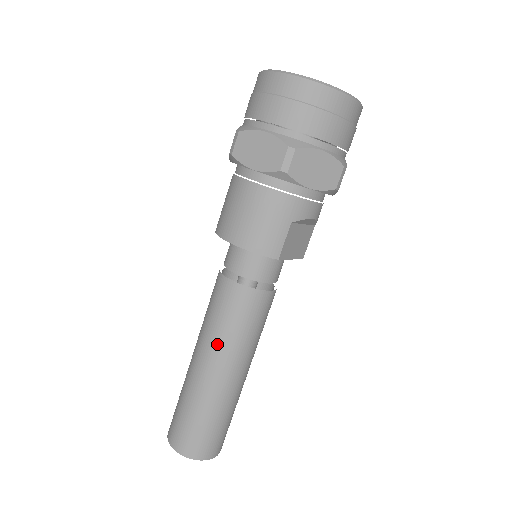
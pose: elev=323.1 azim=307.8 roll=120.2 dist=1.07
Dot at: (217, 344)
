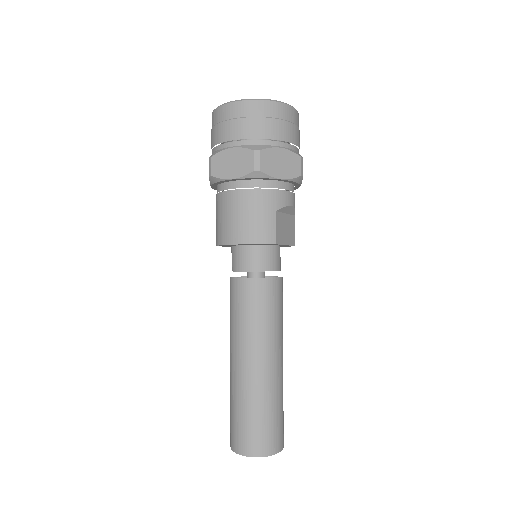
Dot at: (249, 338)
